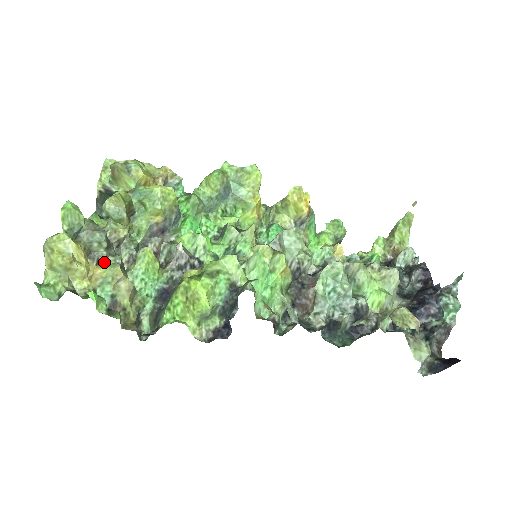
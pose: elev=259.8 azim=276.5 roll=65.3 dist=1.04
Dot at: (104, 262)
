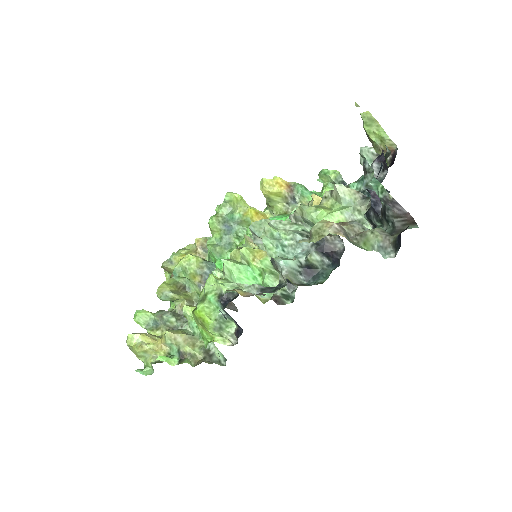
Dot at: occluded
